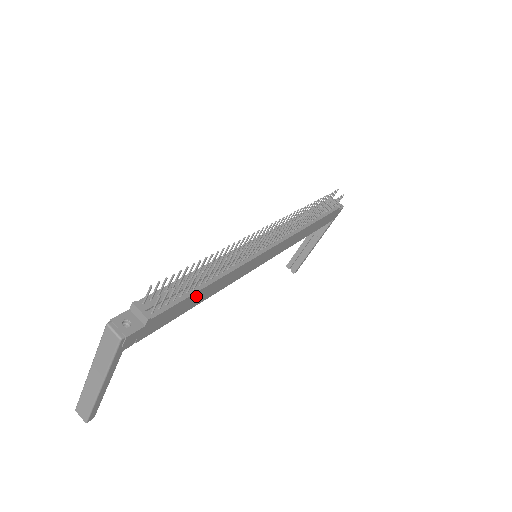
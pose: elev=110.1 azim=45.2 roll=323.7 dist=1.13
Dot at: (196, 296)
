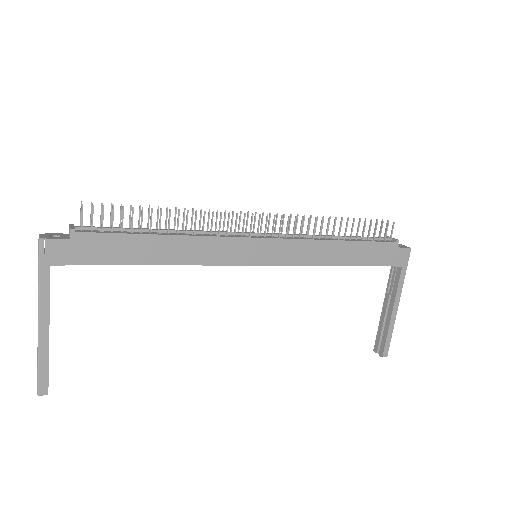
Dot at: (145, 243)
